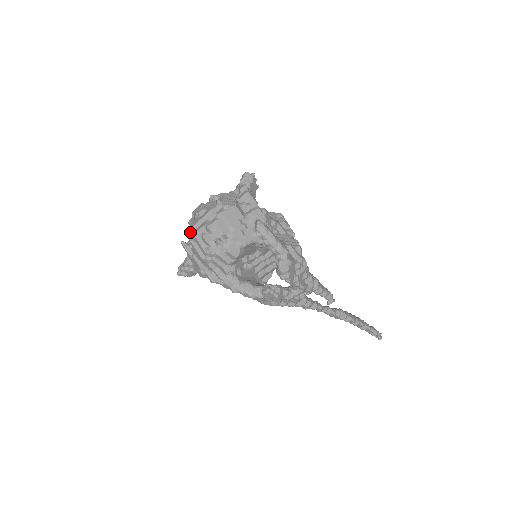
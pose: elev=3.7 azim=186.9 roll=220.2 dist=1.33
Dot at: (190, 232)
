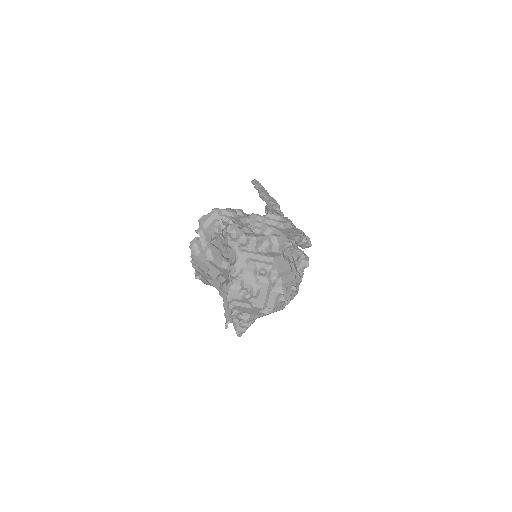
Dot at: (254, 311)
